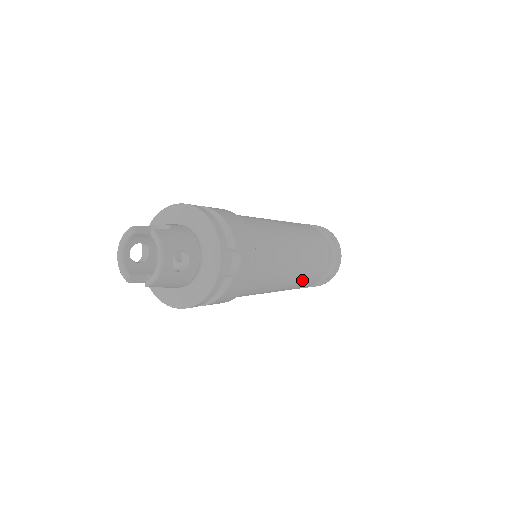
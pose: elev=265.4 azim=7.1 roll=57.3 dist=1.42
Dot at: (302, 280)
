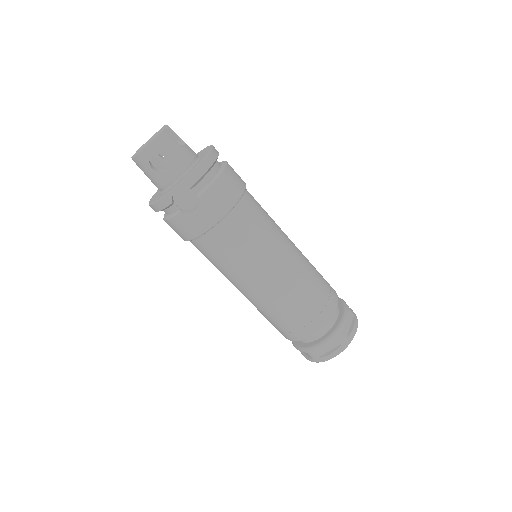
Dot at: (270, 313)
